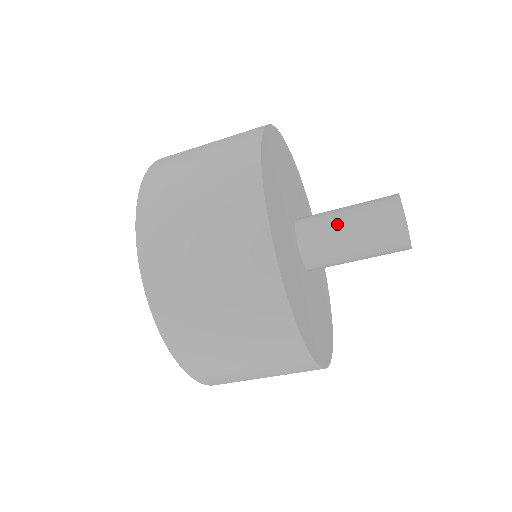
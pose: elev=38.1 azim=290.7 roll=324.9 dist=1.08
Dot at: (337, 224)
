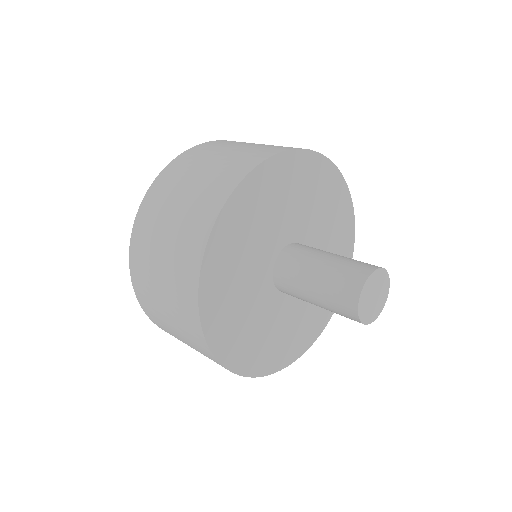
Dot at: (304, 284)
